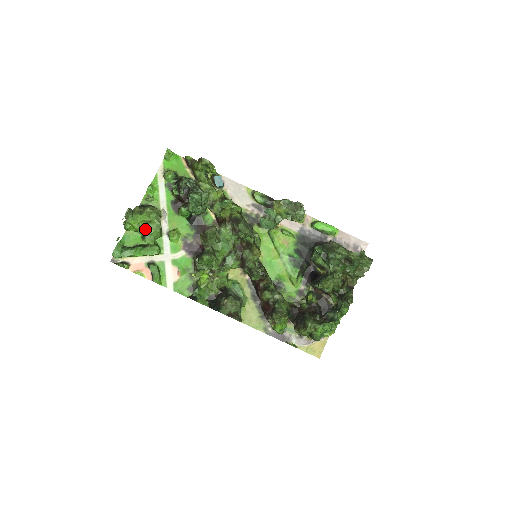
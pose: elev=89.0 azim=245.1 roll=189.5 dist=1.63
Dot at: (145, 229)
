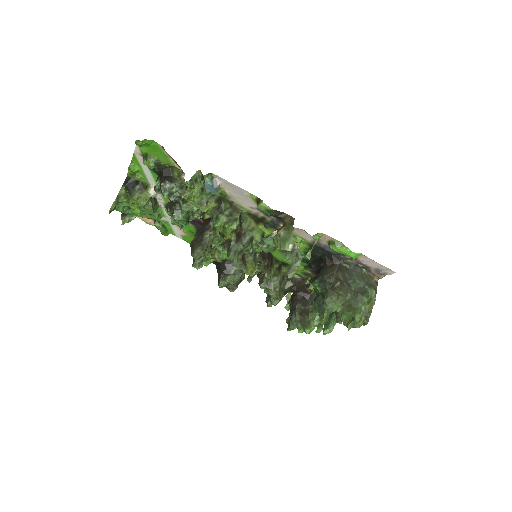
Dot at: (137, 212)
